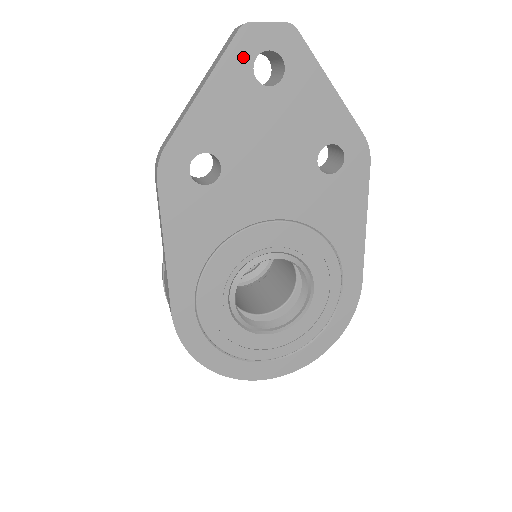
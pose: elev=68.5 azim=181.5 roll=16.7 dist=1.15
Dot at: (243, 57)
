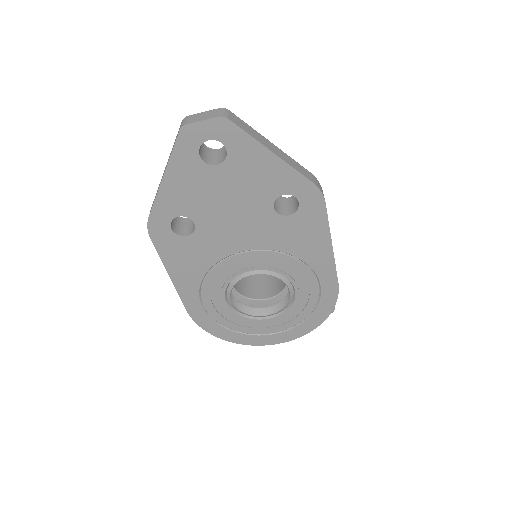
Dot at: (189, 149)
